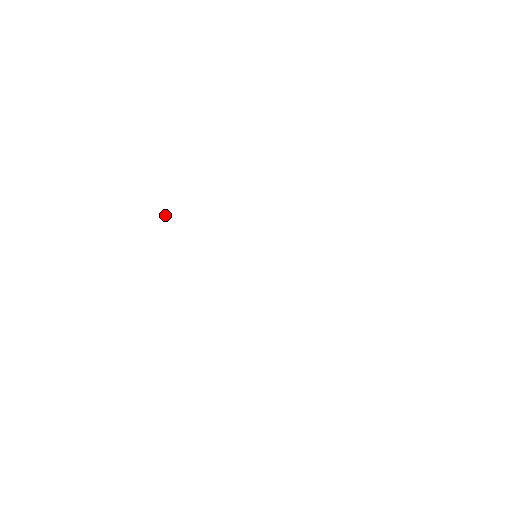
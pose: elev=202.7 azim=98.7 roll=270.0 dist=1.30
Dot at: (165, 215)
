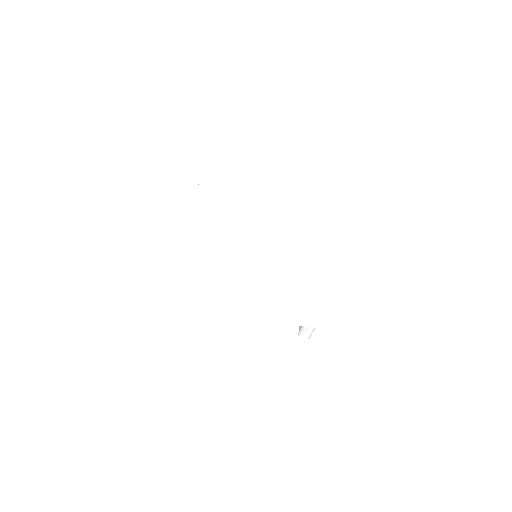
Dot at: (194, 205)
